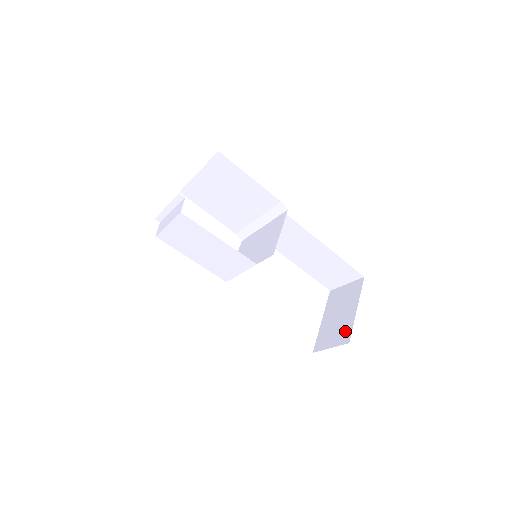
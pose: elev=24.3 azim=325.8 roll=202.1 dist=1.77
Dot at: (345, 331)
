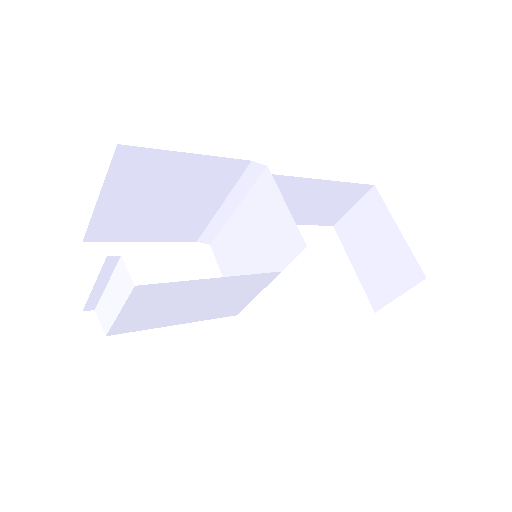
Dot at: (405, 266)
